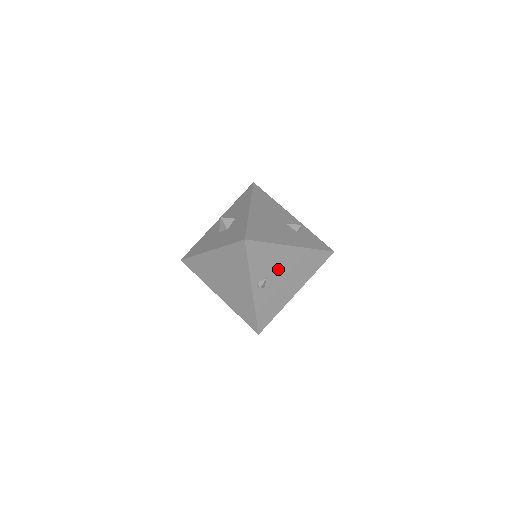
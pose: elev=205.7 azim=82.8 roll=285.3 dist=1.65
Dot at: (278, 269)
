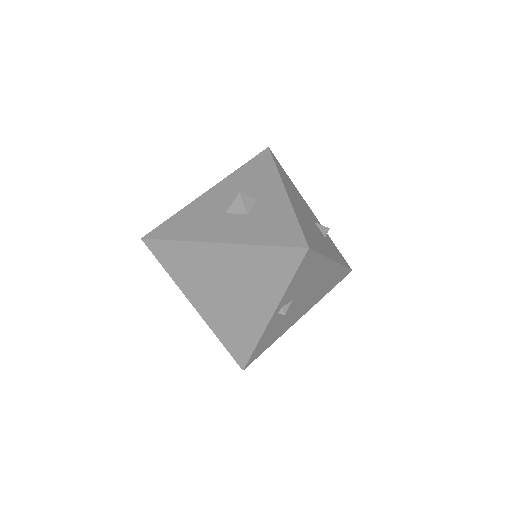
Dot at: (307, 289)
